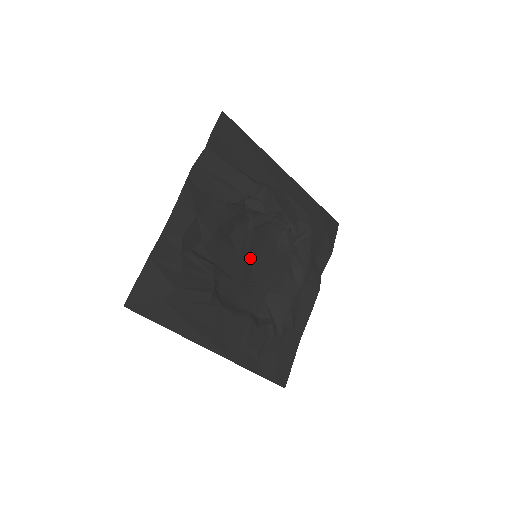
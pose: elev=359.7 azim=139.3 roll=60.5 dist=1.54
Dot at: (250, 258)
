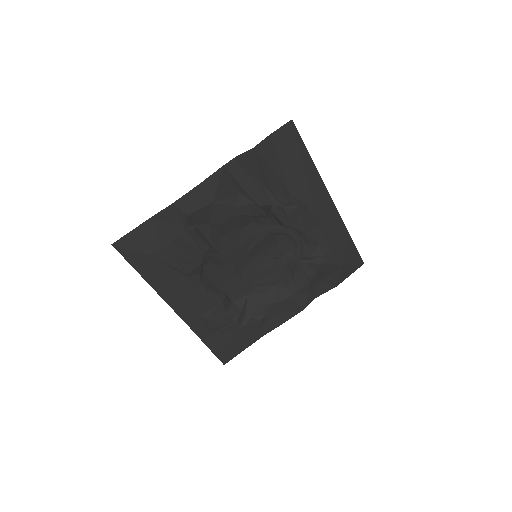
Dot at: (250, 255)
